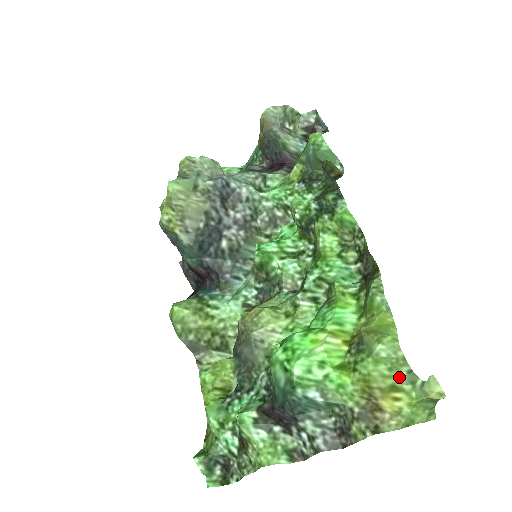
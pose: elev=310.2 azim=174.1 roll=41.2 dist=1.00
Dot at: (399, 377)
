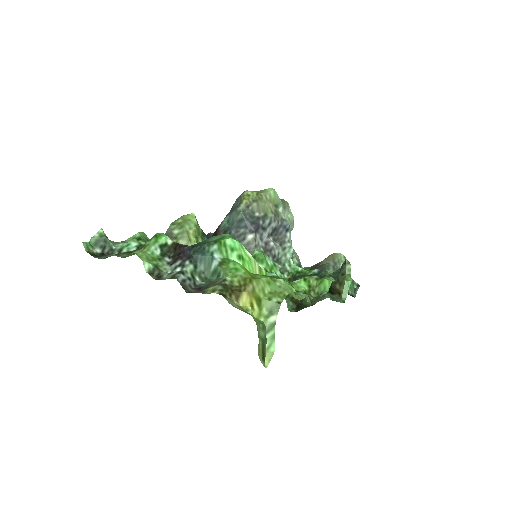
Dot at: (270, 299)
